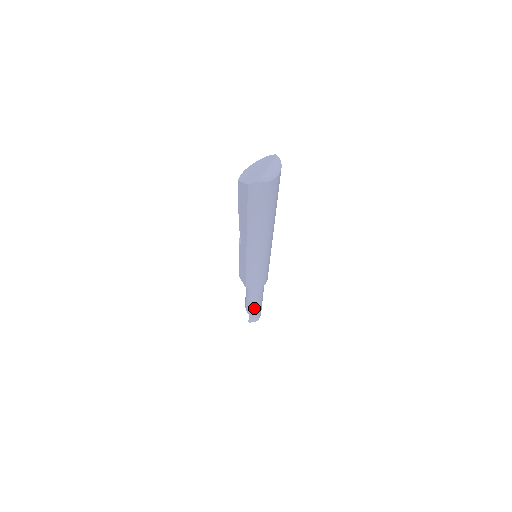
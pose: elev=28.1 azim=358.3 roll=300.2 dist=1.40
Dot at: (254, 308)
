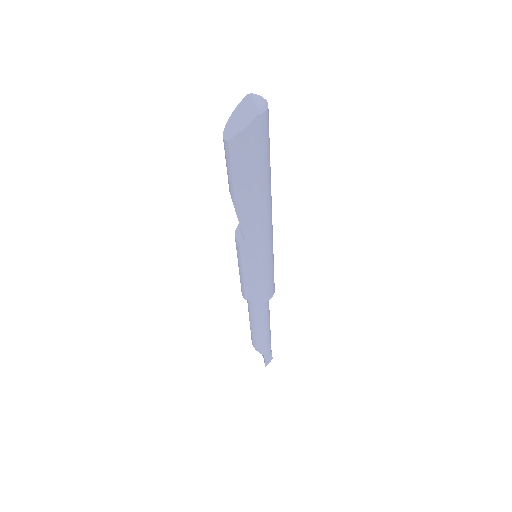
Dot at: (267, 339)
